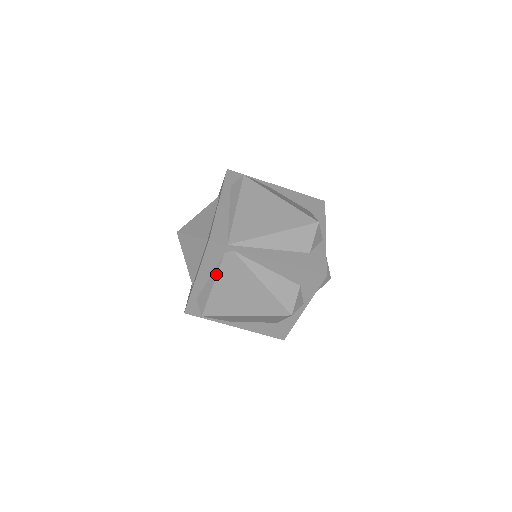
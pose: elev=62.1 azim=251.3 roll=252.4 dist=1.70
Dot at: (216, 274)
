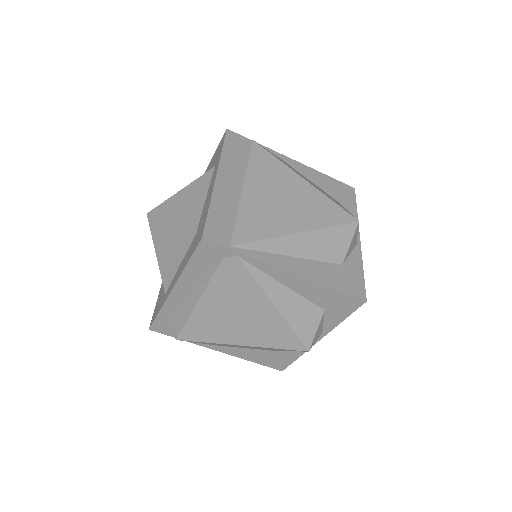
Dot at: (205, 286)
